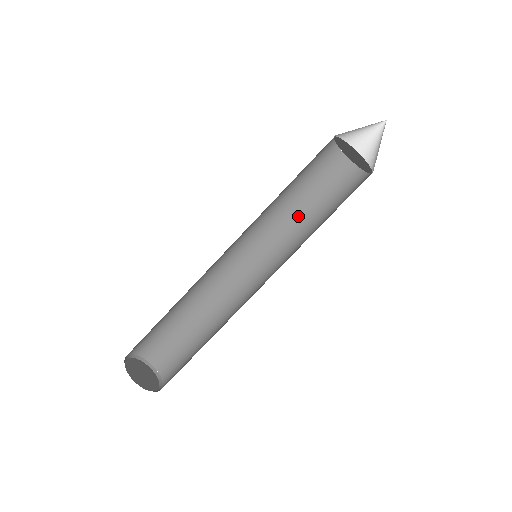
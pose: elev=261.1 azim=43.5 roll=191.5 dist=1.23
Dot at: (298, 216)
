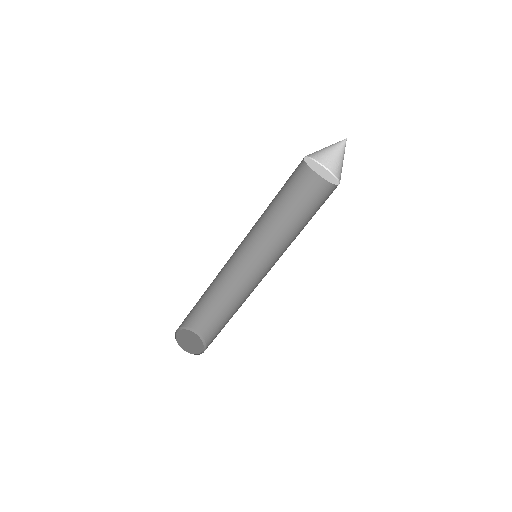
Dot at: (283, 215)
